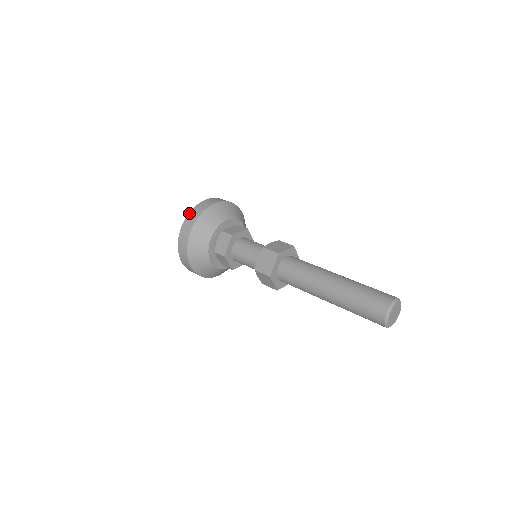
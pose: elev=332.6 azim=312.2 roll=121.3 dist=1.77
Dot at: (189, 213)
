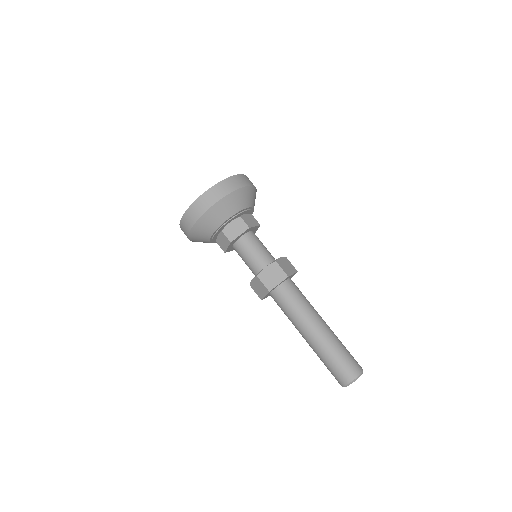
Dot at: (221, 181)
